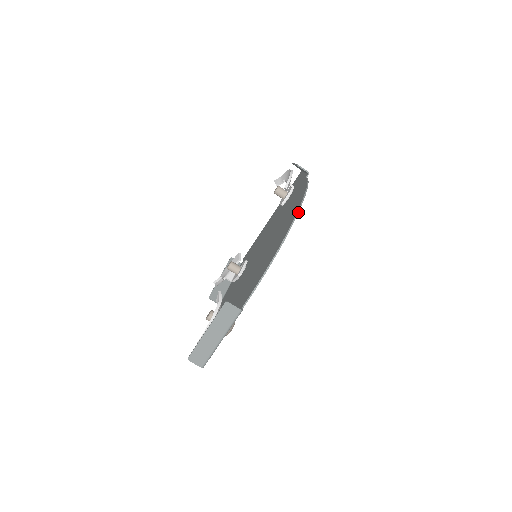
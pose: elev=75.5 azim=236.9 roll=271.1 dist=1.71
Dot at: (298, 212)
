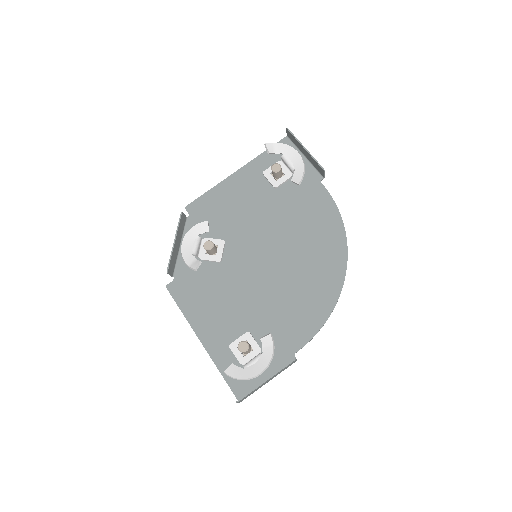
Dot at: occluded
